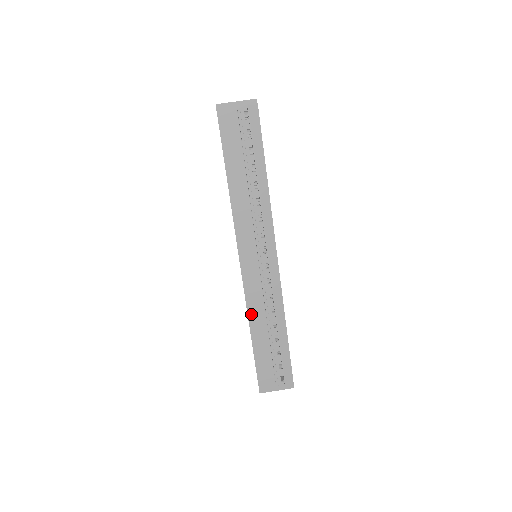
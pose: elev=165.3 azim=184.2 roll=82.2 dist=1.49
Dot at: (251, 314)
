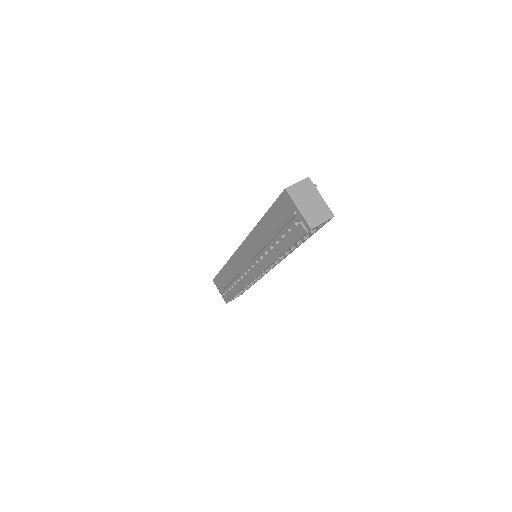
Dot at: (229, 264)
